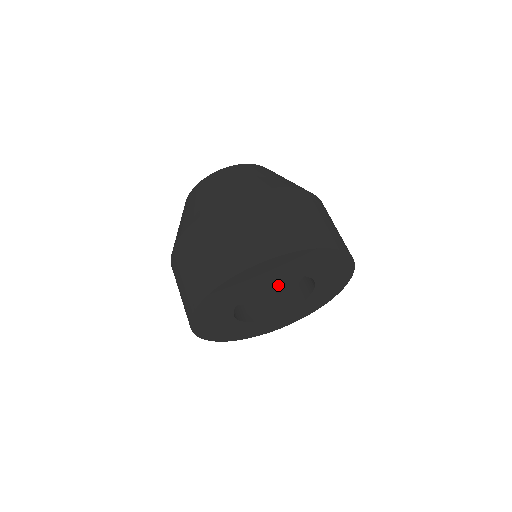
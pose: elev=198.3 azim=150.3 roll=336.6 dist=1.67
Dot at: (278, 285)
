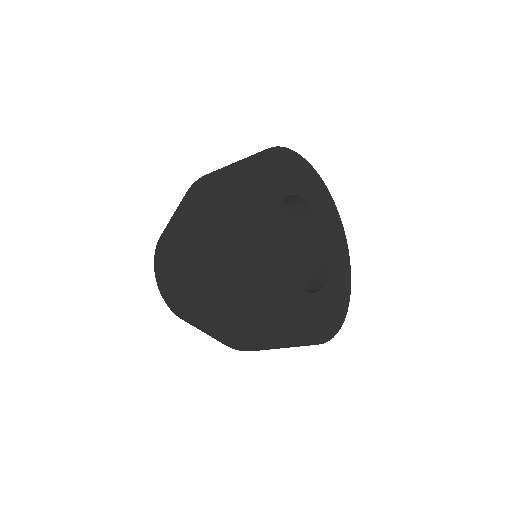
Dot at: occluded
